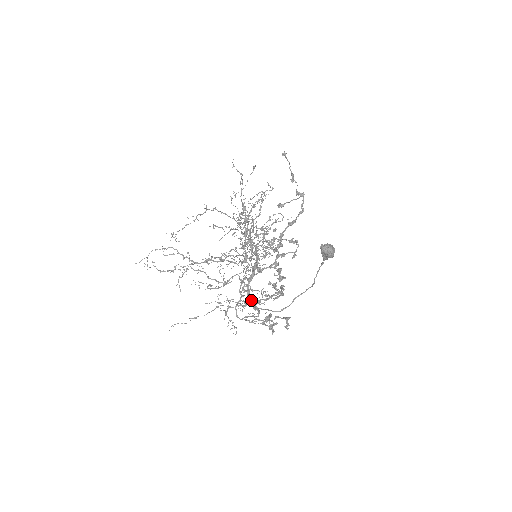
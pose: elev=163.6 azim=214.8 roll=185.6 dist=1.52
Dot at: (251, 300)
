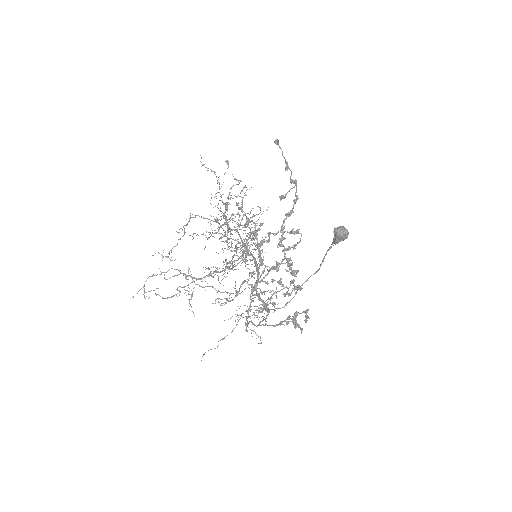
Dot at: occluded
